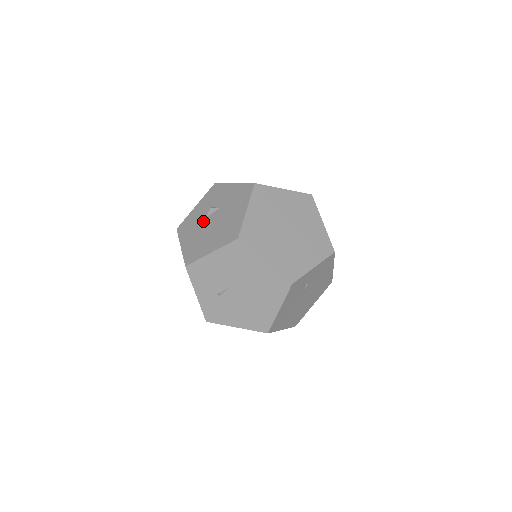
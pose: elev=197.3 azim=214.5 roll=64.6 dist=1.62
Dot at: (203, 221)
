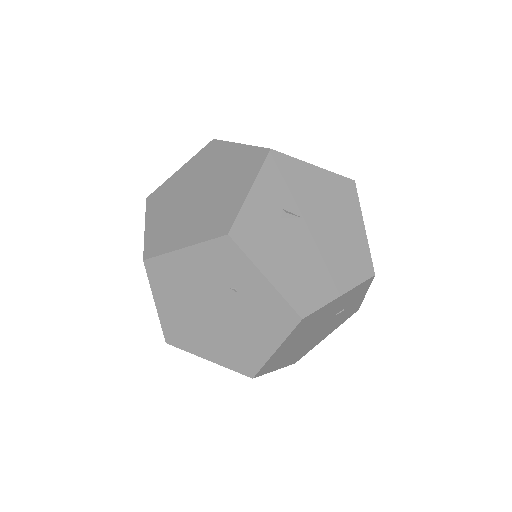
Dot at: occluded
